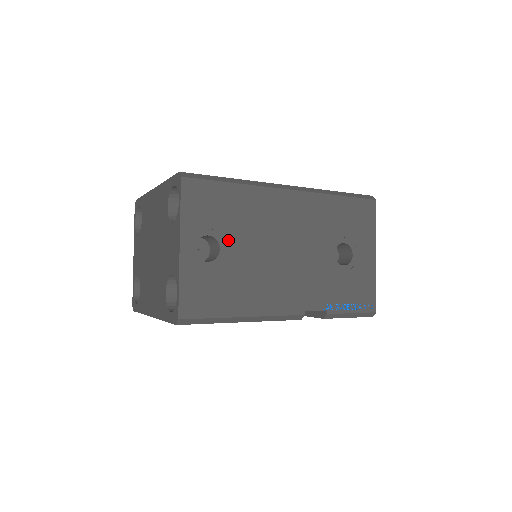
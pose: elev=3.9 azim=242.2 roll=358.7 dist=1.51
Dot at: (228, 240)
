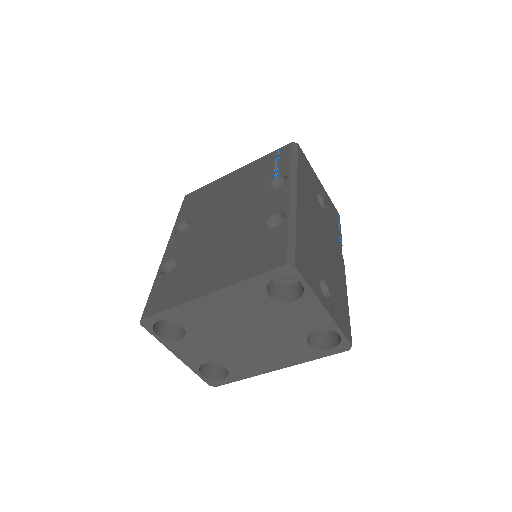
Dot at: (321, 270)
